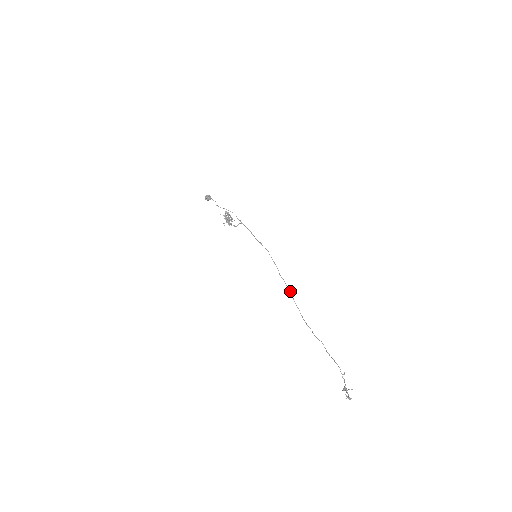
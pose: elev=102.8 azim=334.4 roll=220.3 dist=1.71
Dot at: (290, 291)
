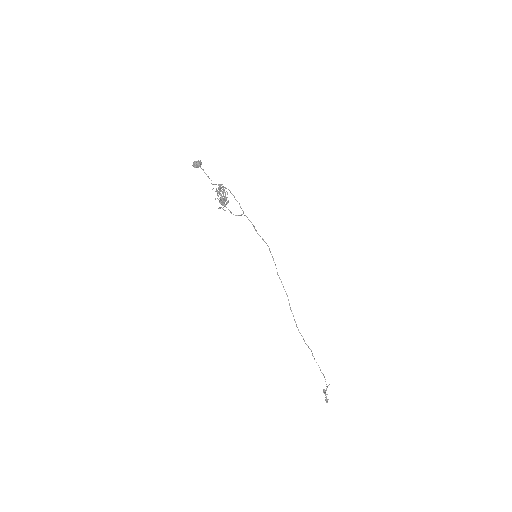
Dot at: occluded
